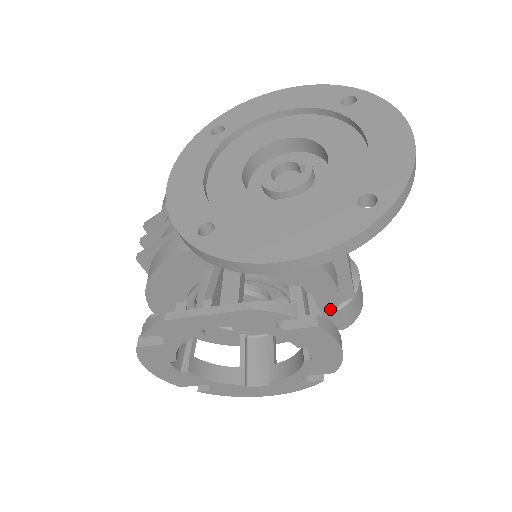
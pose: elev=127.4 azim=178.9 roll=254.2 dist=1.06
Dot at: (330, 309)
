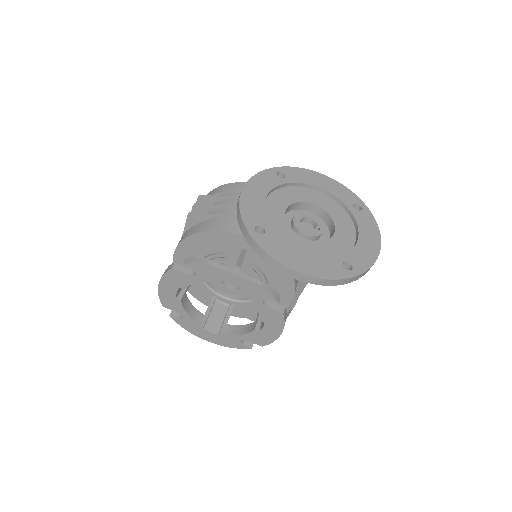
Dot at: occluded
